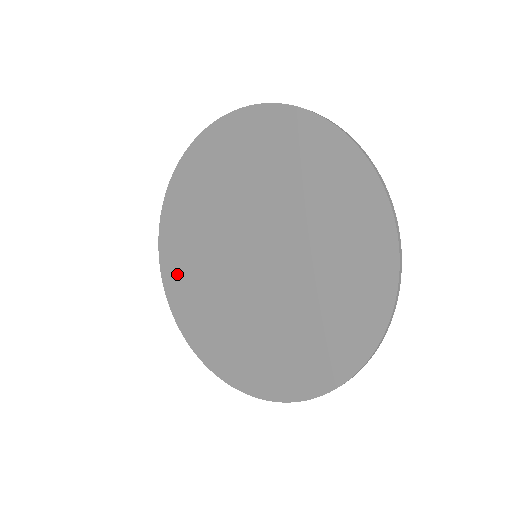
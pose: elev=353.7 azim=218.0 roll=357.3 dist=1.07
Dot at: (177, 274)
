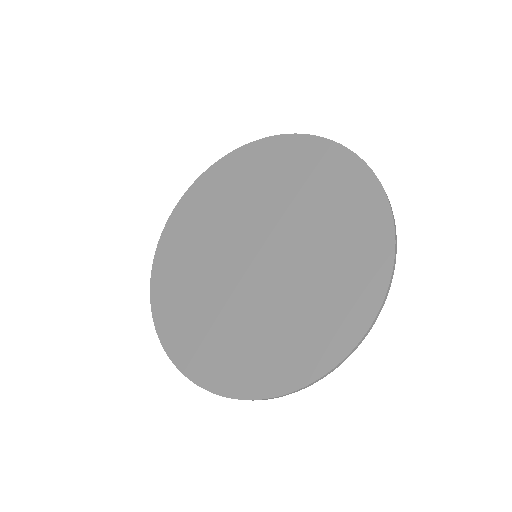
Dot at: (188, 216)
